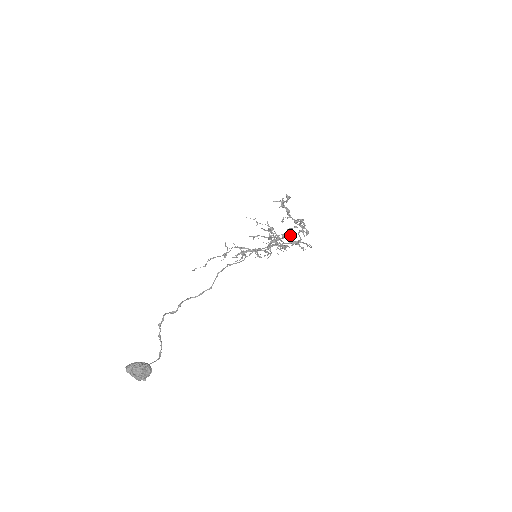
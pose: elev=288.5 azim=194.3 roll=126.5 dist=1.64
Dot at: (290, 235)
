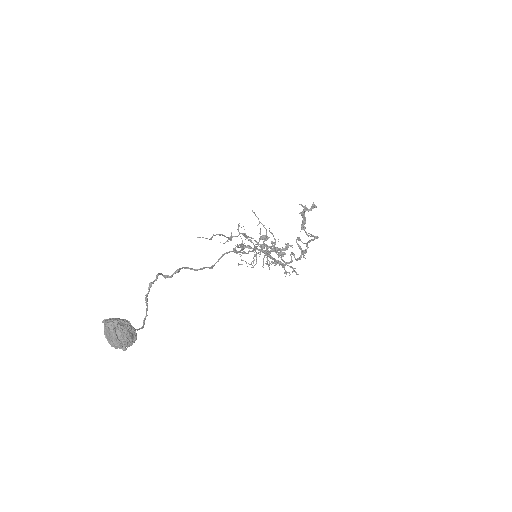
Dot at: (284, 252)
